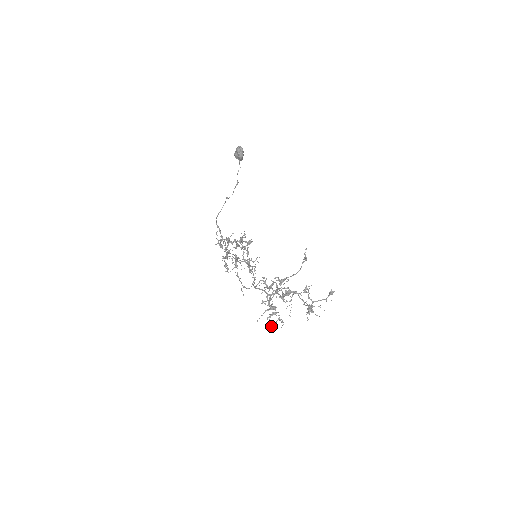
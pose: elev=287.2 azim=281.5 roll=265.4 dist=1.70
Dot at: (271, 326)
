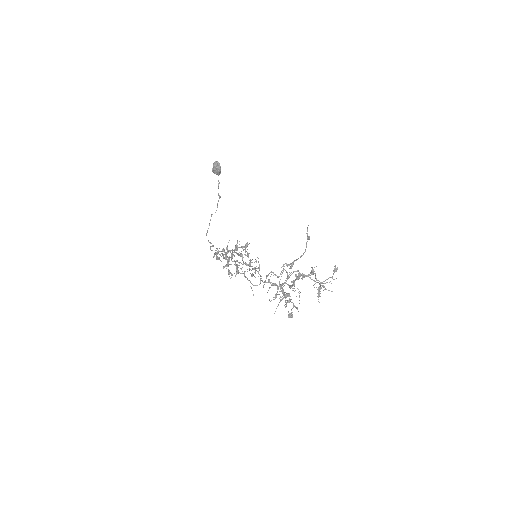
Dot at: (288, 315)
